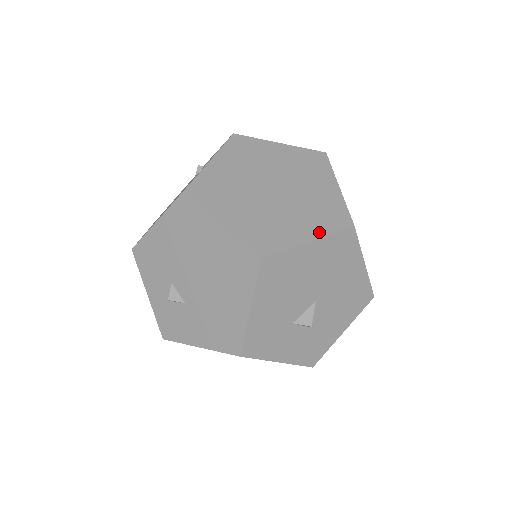
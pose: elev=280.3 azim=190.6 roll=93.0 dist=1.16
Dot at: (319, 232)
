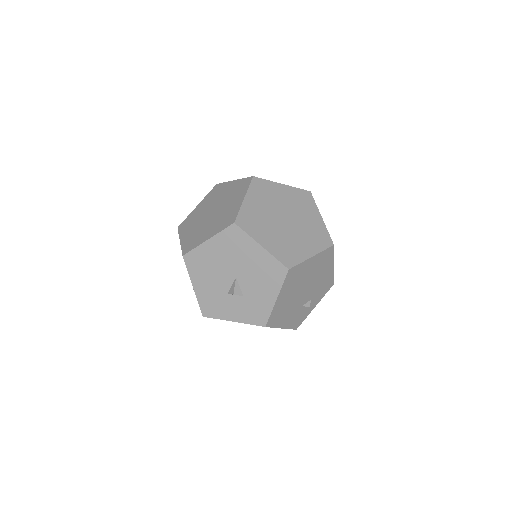
Dot at: (215, 233)
